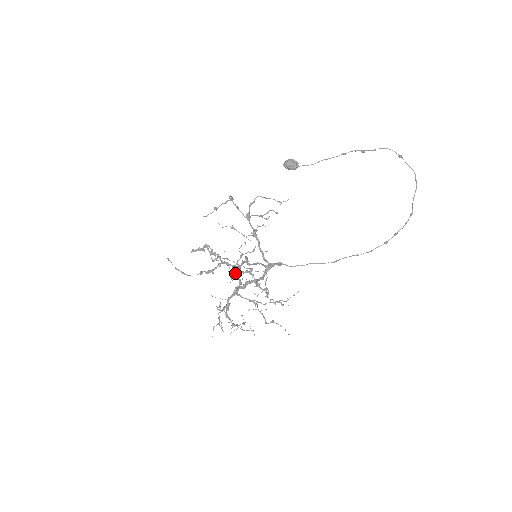
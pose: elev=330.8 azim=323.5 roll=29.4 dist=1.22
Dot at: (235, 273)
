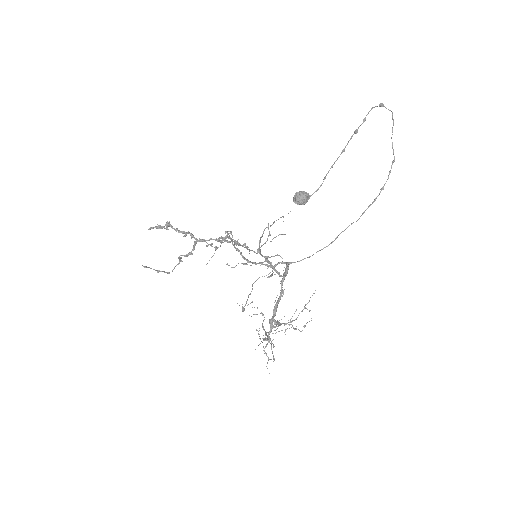
Dot at: (277, 324)
